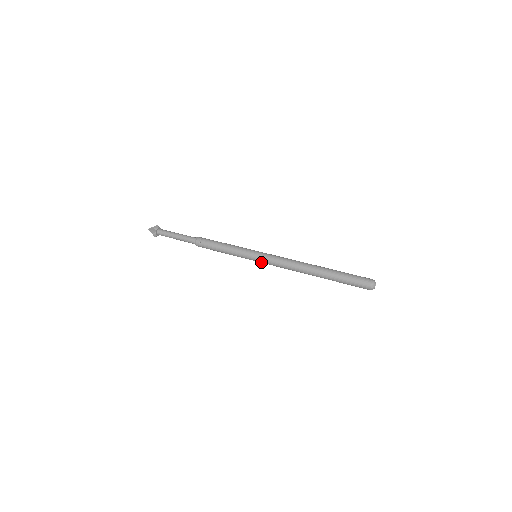
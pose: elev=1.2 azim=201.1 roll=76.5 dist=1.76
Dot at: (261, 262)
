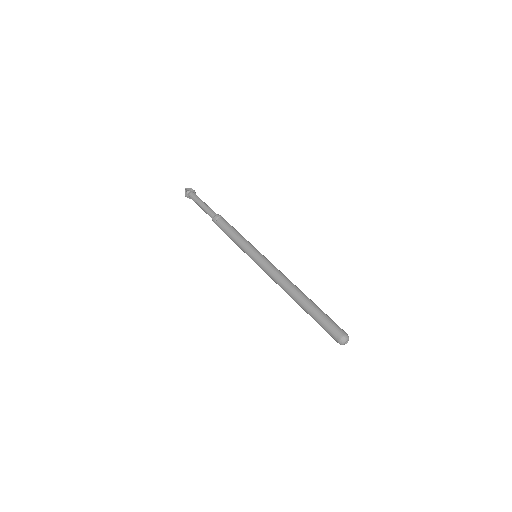
Dot at: (257, 262)
